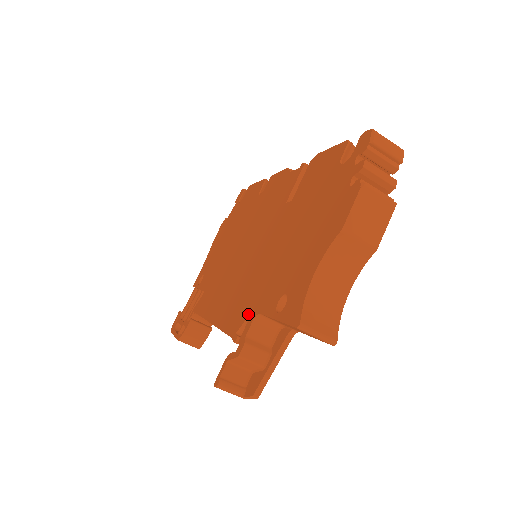
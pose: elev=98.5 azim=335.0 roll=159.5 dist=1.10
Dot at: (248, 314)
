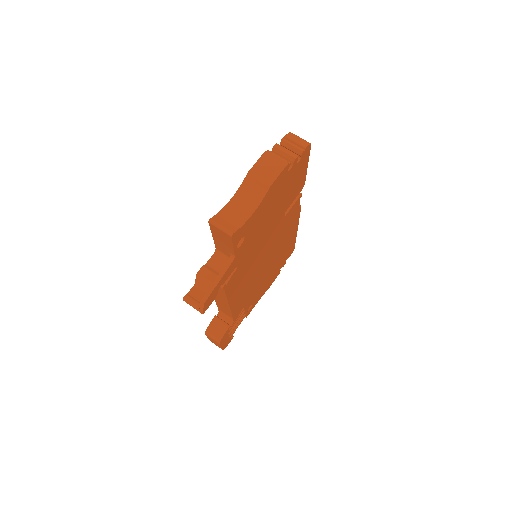
Dot at: occluded
